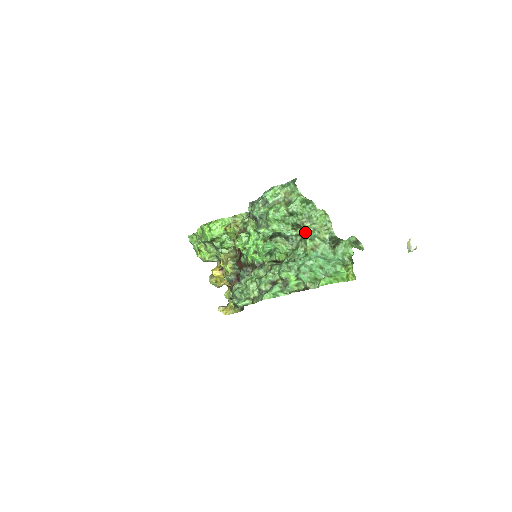
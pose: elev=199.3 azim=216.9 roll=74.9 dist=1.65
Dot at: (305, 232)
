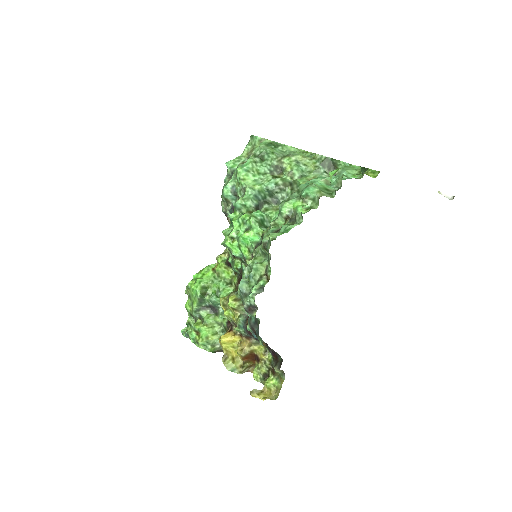
Dot at: (289, 171)
